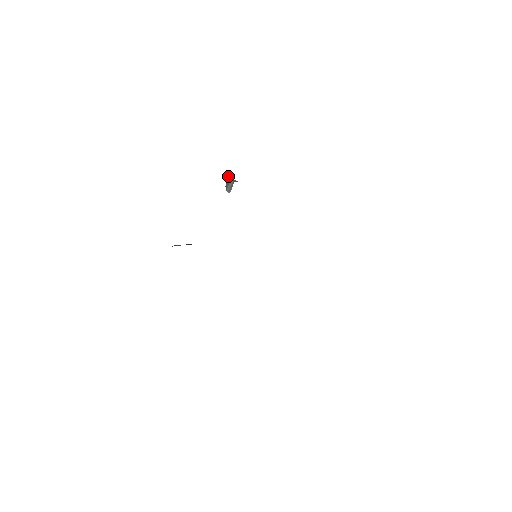
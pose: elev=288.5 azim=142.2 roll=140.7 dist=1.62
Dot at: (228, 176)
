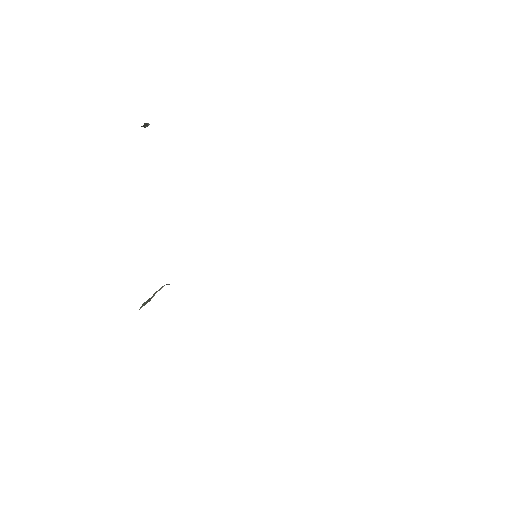
Dot at: occluded
